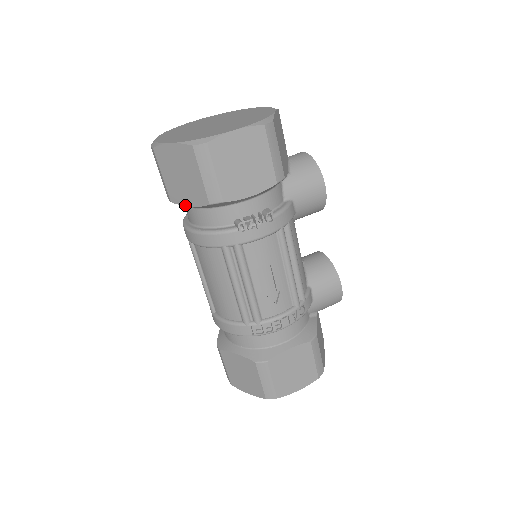
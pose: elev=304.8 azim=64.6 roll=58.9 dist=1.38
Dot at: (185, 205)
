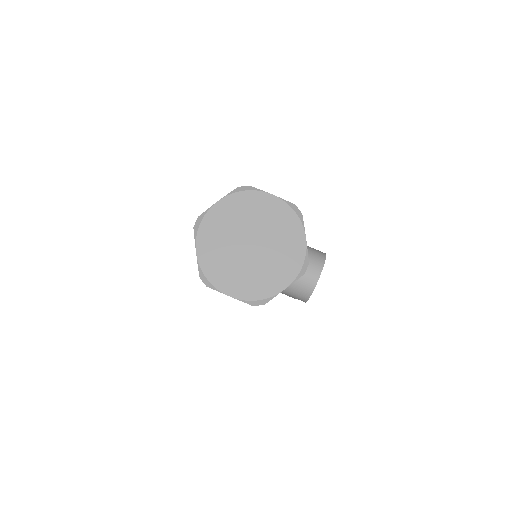
Dot at: occluded
